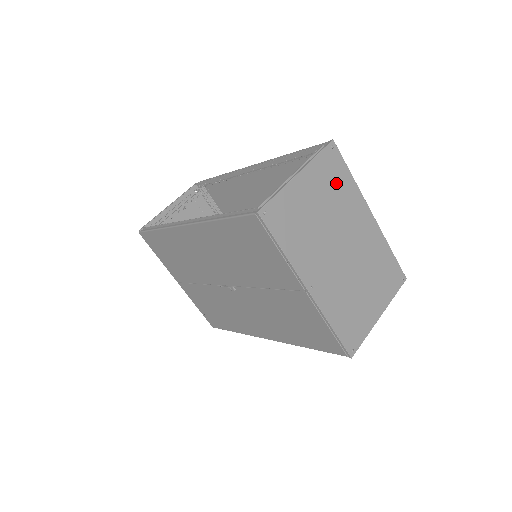
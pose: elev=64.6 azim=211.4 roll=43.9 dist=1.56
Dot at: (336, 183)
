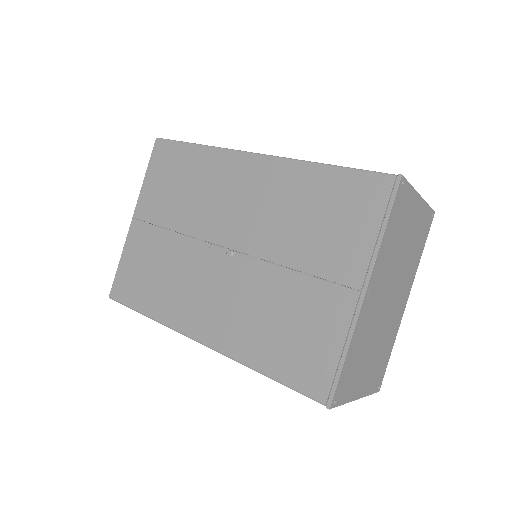
Dot at: (418, 243)
